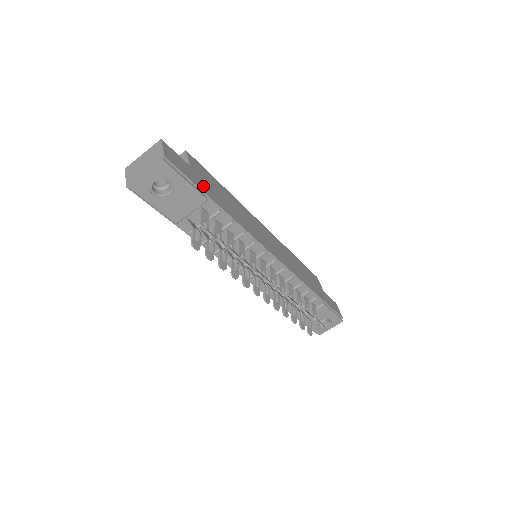
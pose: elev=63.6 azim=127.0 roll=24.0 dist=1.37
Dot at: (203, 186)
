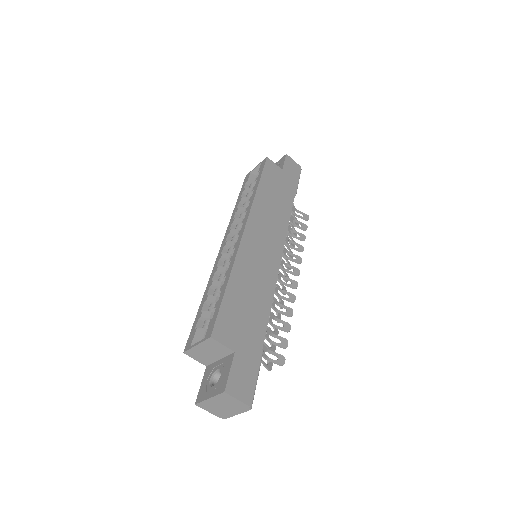
Dot at: (253, 347)
